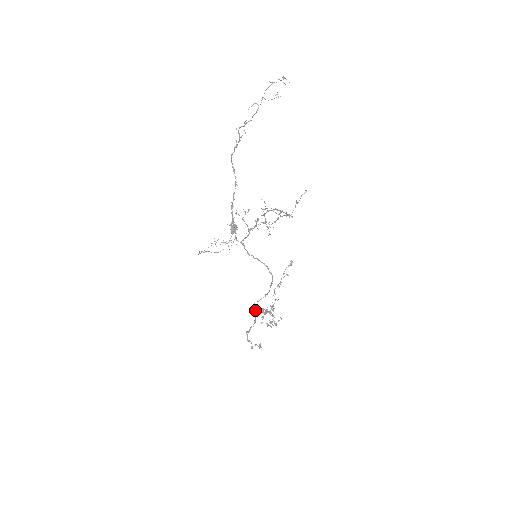
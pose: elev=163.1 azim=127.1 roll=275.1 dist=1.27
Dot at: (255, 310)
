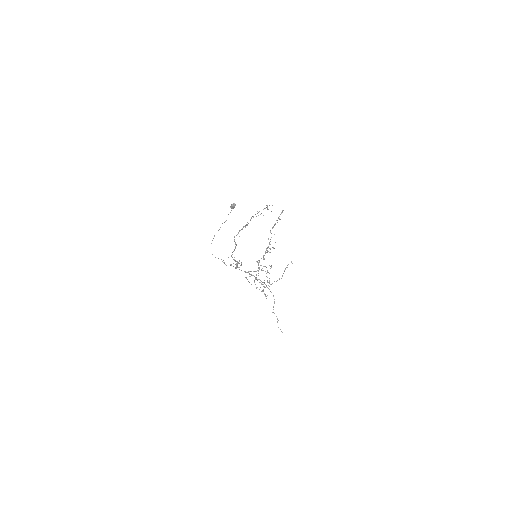
Dot at: (258, 264)
